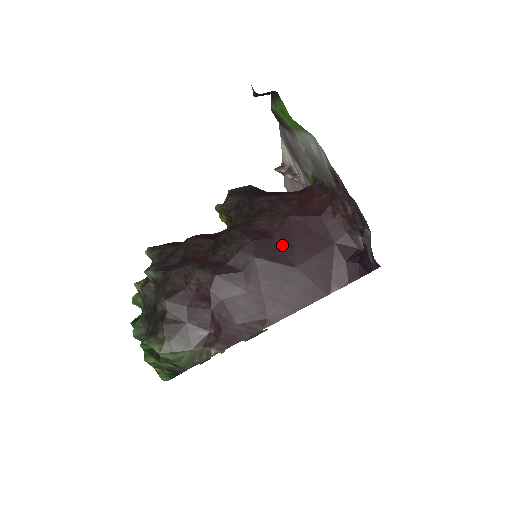
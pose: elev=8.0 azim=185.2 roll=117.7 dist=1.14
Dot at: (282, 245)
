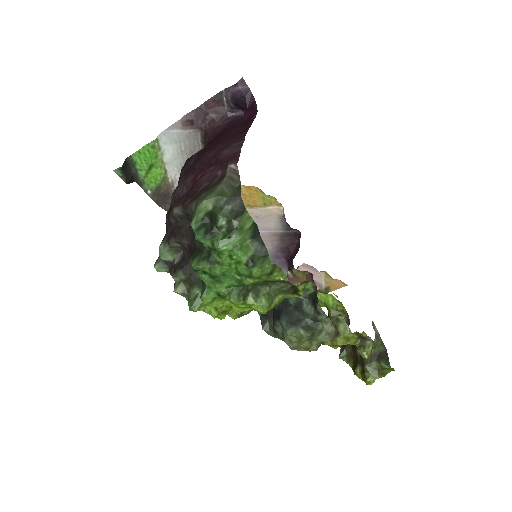
Dot at: occluded
